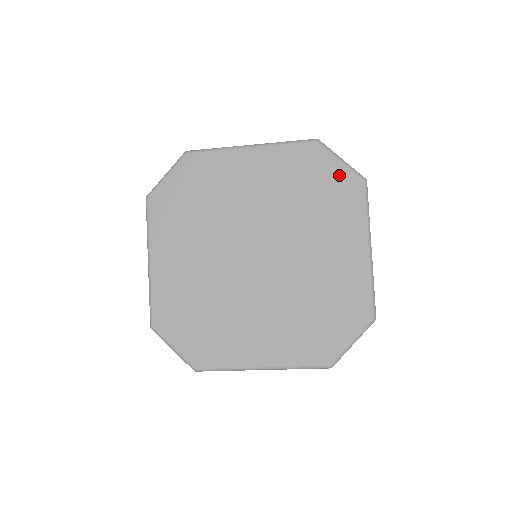
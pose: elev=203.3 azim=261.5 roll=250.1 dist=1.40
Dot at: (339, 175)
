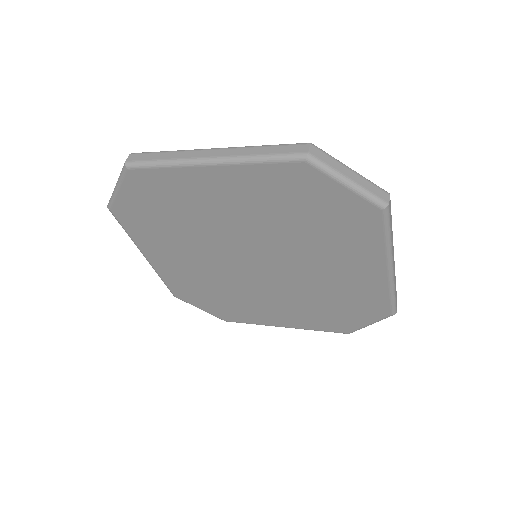
Dot at: (345, 202)
